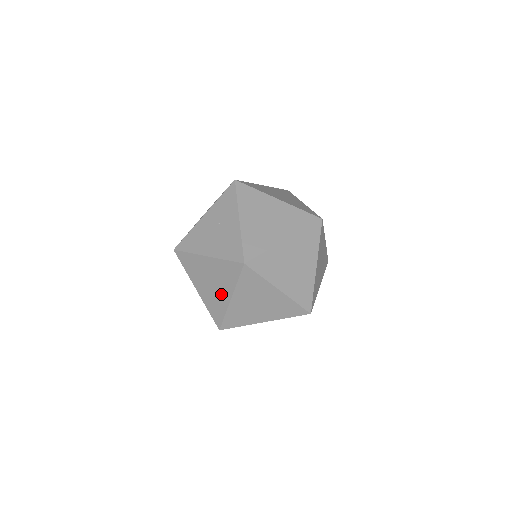
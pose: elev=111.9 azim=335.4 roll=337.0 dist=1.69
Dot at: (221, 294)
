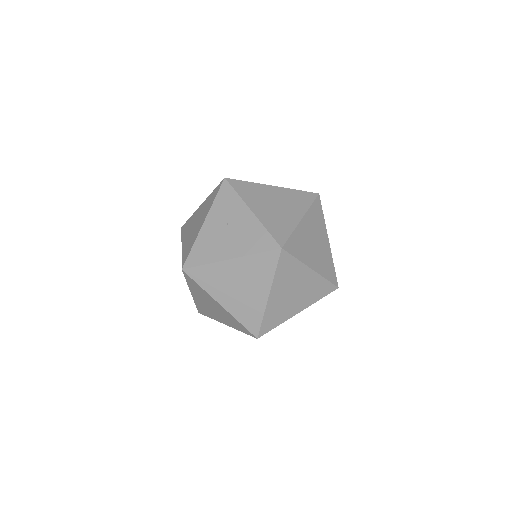
Dot at: (255, 295)
